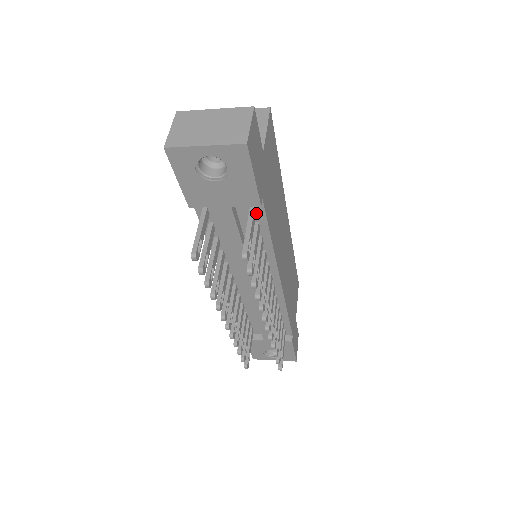
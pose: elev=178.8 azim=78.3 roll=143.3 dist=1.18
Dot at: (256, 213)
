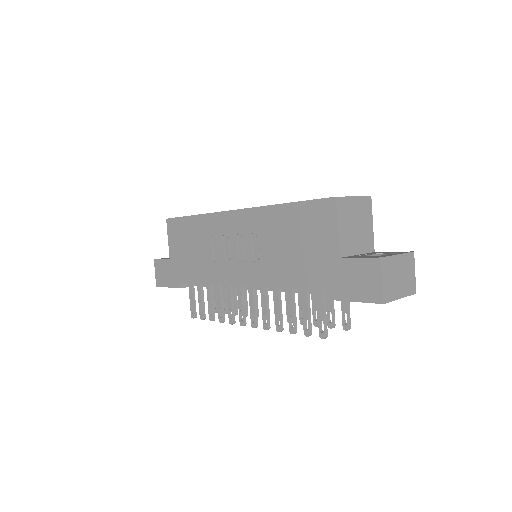
Dot at: occluded
